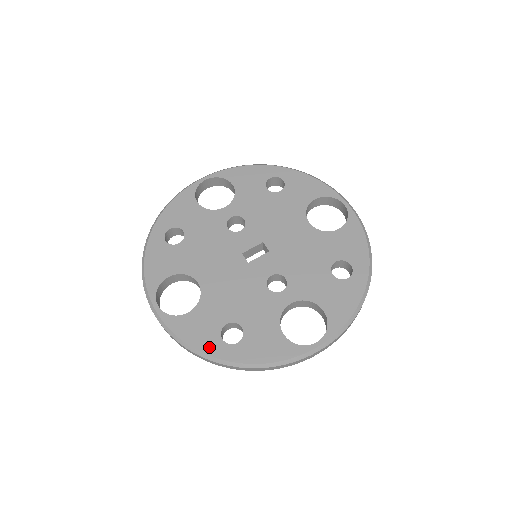
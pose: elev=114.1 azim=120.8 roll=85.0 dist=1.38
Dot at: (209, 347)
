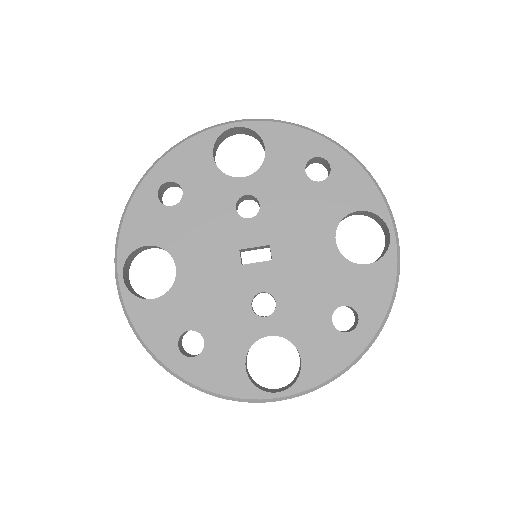
Dot at: (161, 349)
